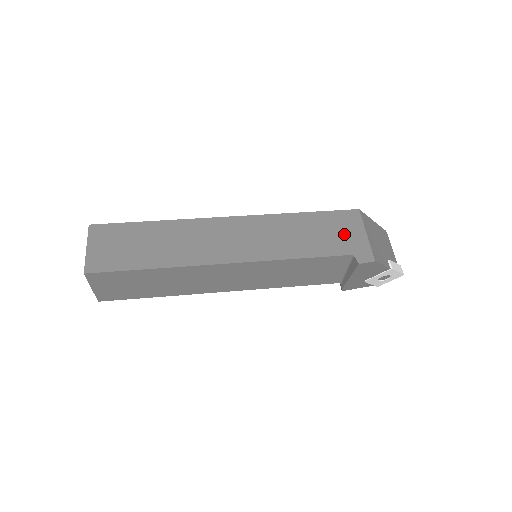
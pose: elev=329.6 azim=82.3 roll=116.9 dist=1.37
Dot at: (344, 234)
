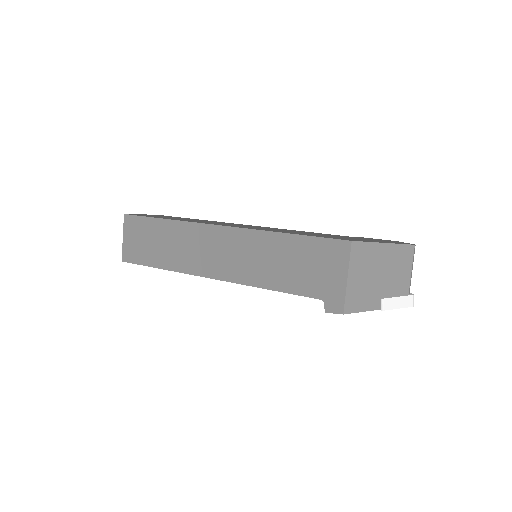
Dot at: (322, 272)
